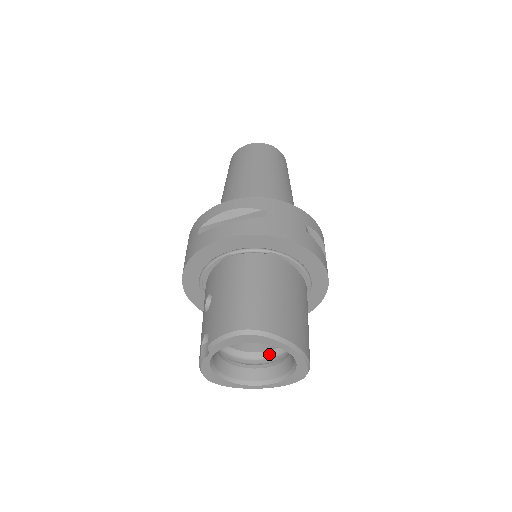
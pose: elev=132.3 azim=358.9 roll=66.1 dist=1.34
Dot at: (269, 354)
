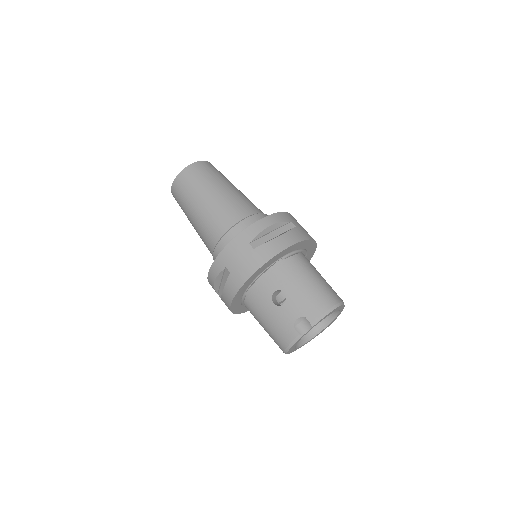
Dot at: occluded
